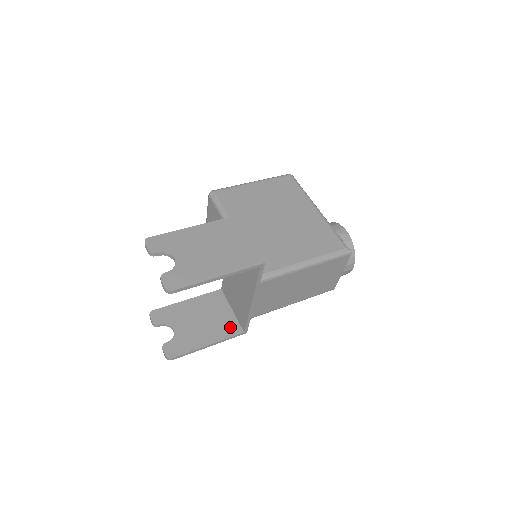
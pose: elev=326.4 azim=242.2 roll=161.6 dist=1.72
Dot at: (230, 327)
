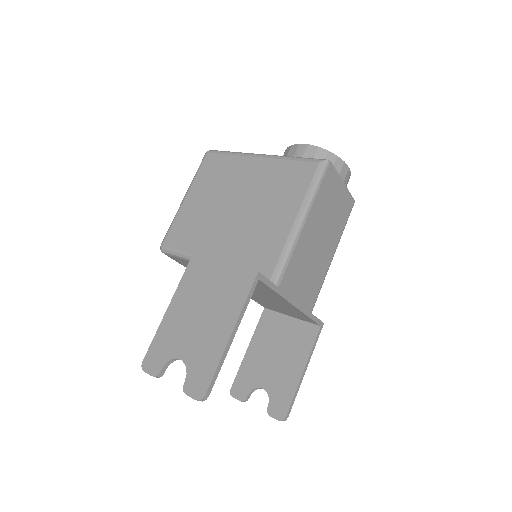
Dot at: (305, 335)
